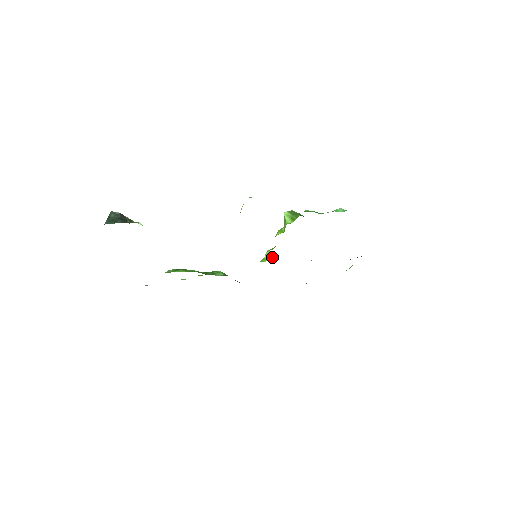
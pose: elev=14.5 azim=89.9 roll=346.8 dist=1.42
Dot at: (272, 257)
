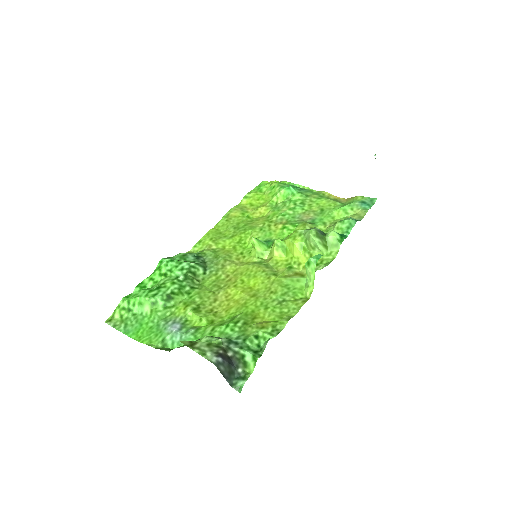
Dot at: (266, 248)
